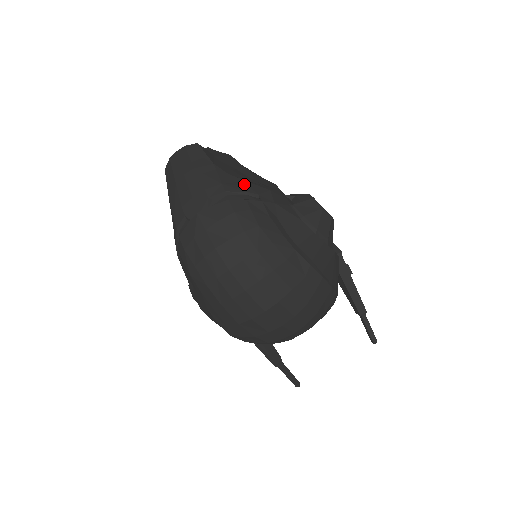
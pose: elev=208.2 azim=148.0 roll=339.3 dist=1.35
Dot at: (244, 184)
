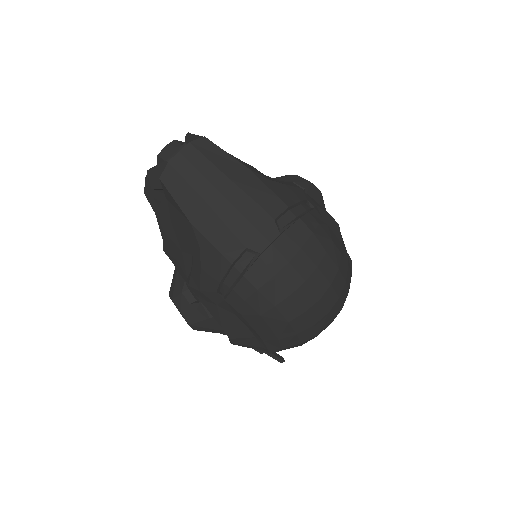
Dot at: (289, 190)
